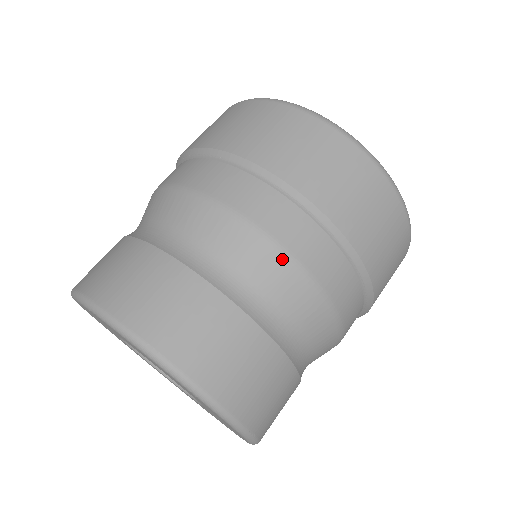
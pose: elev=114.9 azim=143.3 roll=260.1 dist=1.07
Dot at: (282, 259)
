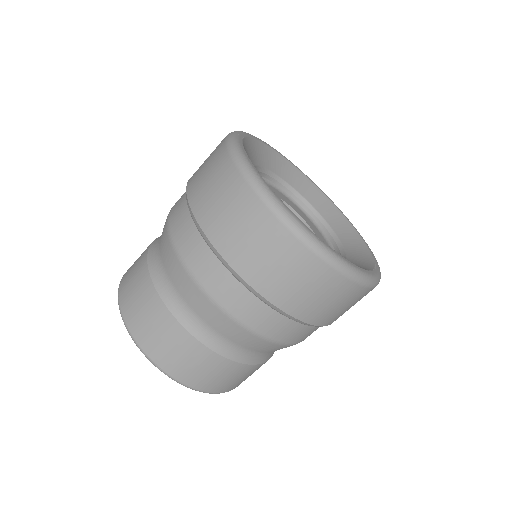
Dot at: occluded
